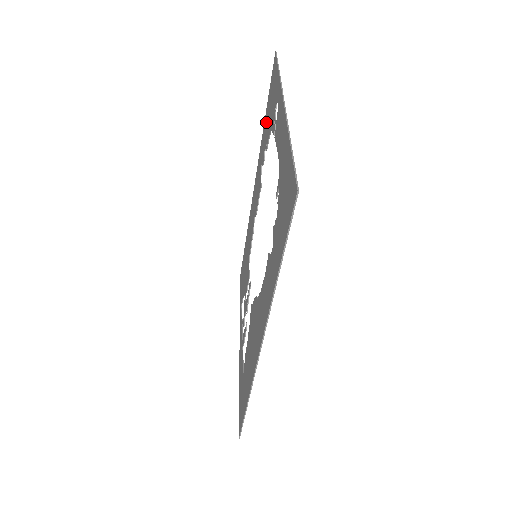
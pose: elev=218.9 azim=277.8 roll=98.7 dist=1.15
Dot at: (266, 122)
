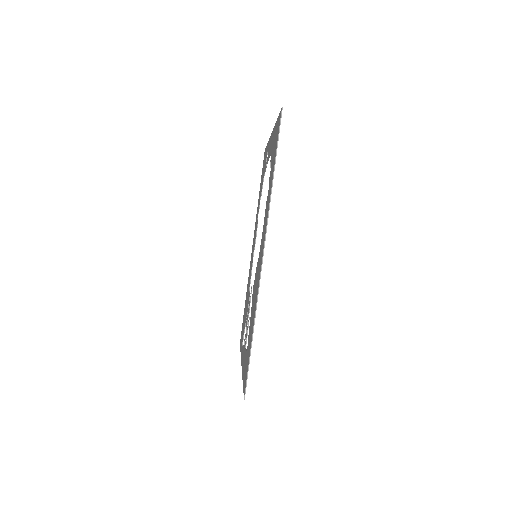
Dot at: (260, 189)
